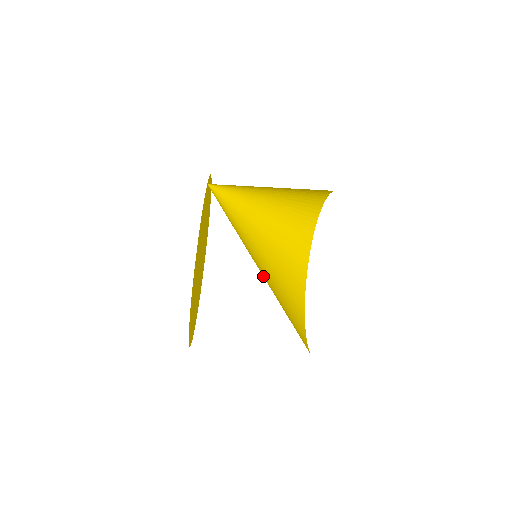
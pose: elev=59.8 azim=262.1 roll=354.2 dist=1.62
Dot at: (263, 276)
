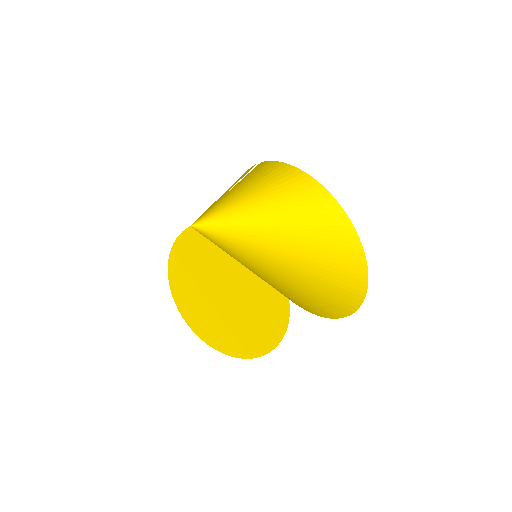
Dot at: (256, 267)
